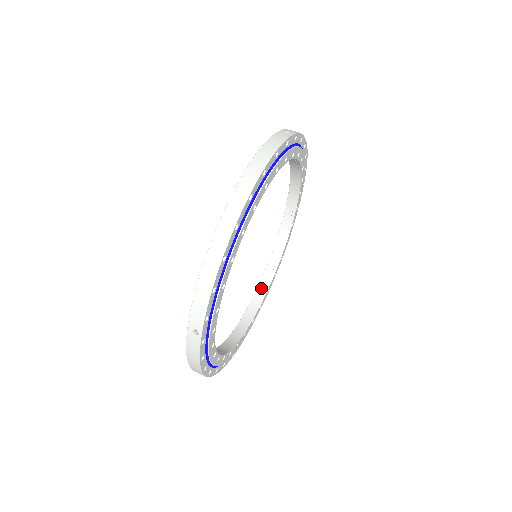
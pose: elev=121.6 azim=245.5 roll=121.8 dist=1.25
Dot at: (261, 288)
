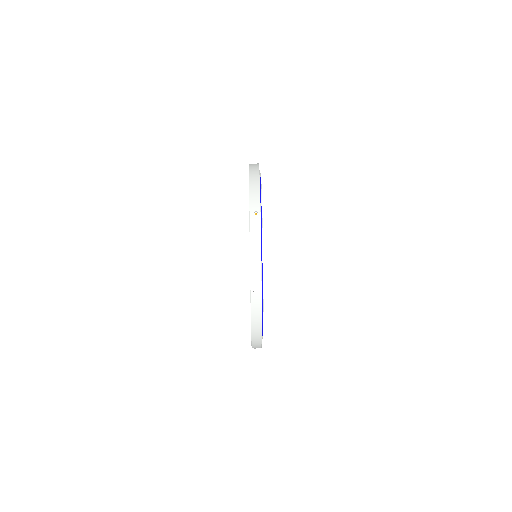
Dot at: occluded
